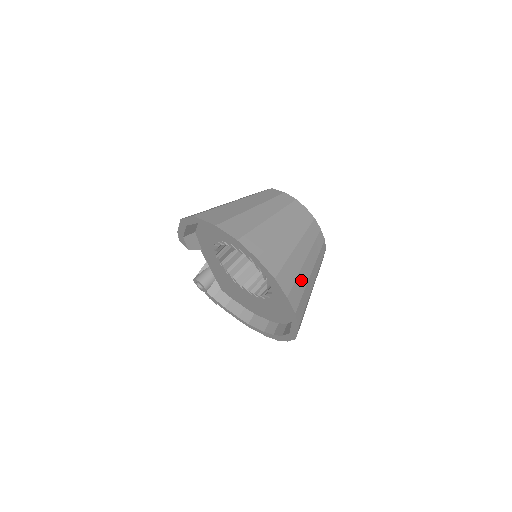
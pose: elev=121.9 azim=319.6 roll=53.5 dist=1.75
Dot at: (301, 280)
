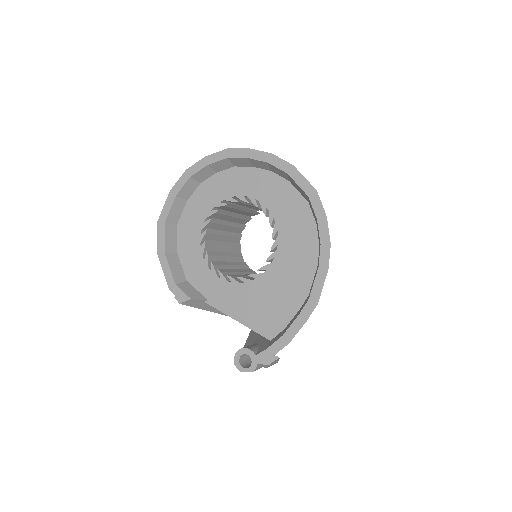
Dot at: occluded
